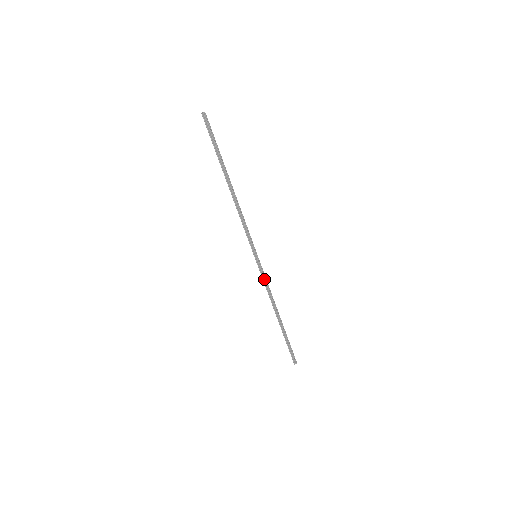
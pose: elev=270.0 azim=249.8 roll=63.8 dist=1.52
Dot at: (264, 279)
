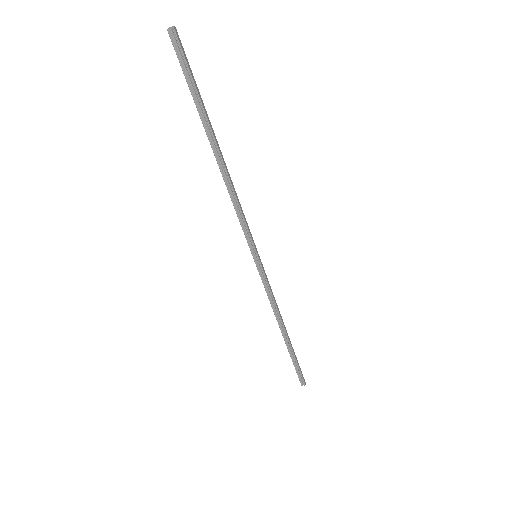
Dot at: (266, 286)
